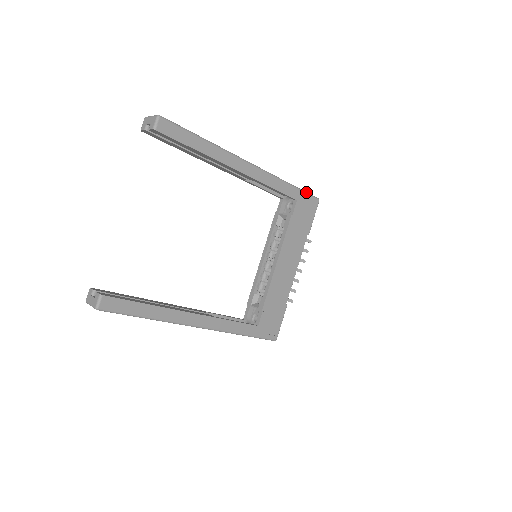
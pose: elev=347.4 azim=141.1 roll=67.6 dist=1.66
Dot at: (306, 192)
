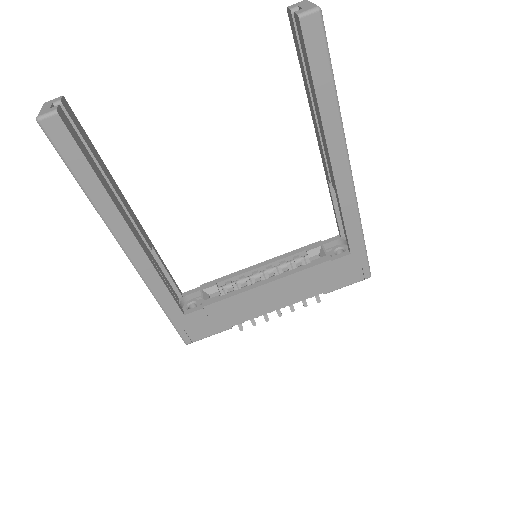
Dot at: occluded
